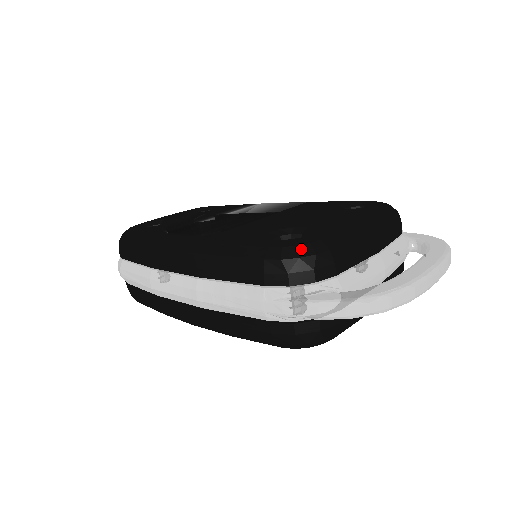
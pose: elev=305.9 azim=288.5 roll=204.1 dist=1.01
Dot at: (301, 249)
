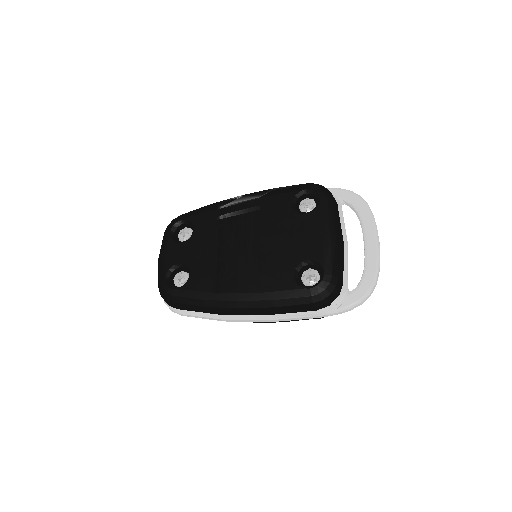
Dot at: (328, 289)
